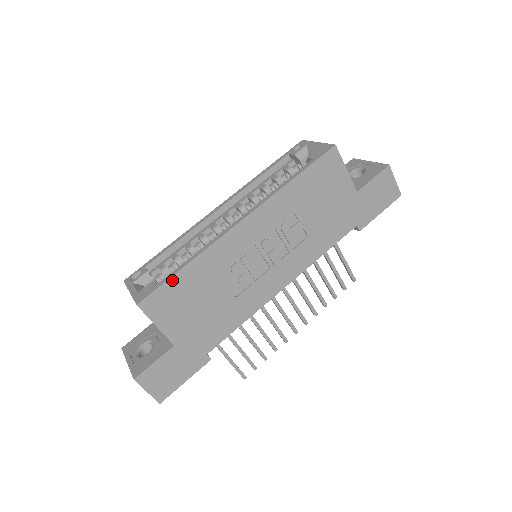
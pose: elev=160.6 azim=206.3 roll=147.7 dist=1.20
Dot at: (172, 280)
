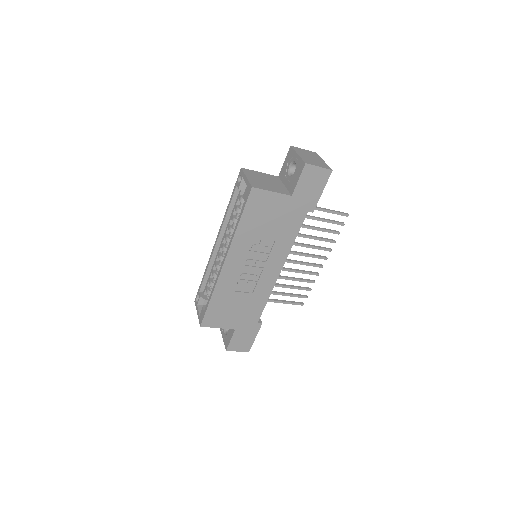
Dot at: (209, 308)
